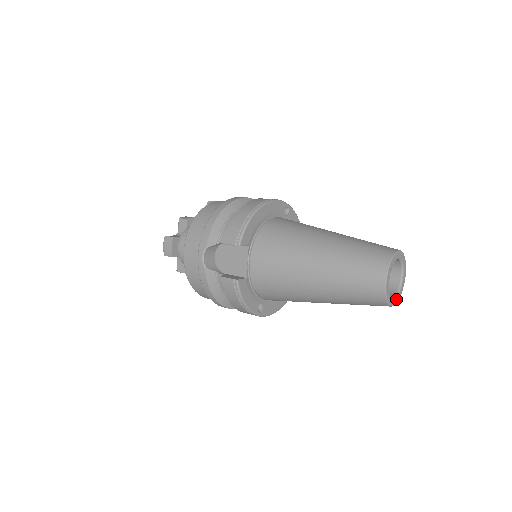
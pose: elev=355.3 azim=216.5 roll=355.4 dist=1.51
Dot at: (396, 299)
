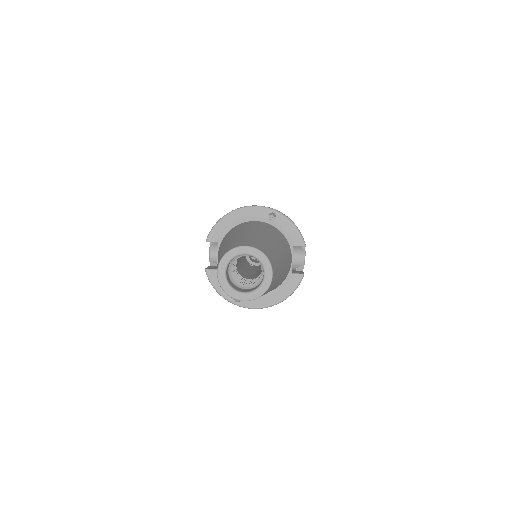
Dot at: (250, 295)
